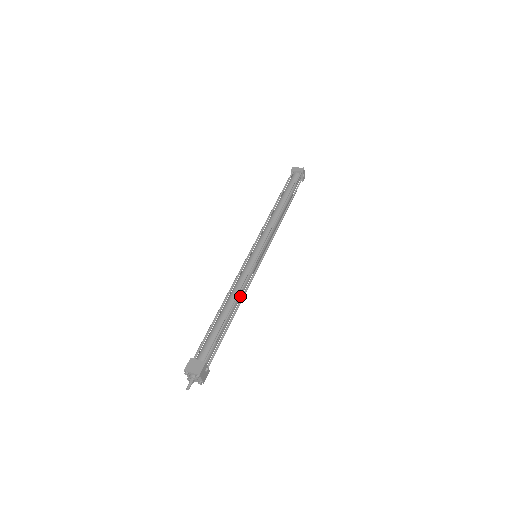
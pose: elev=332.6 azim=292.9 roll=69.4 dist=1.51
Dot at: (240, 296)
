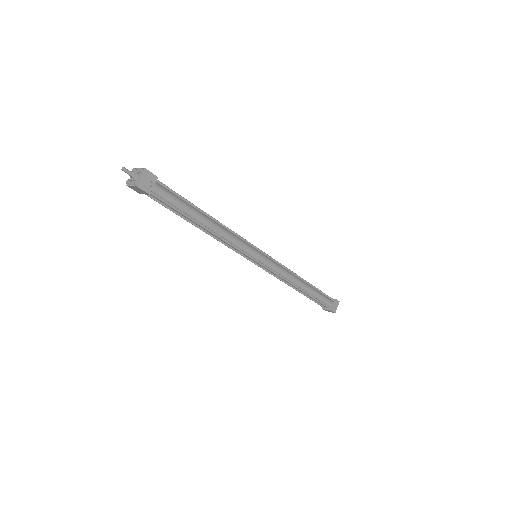
Dot at: (222, 230)
